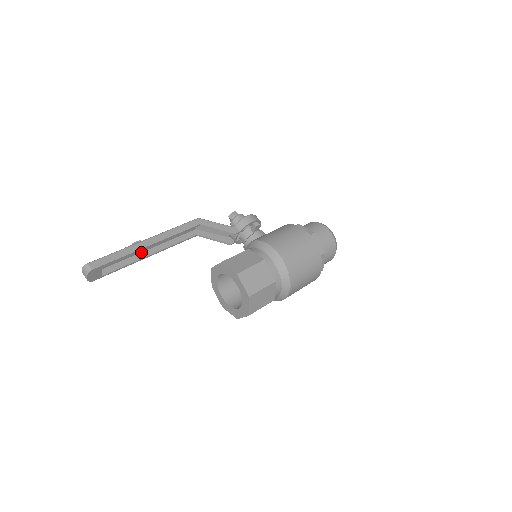
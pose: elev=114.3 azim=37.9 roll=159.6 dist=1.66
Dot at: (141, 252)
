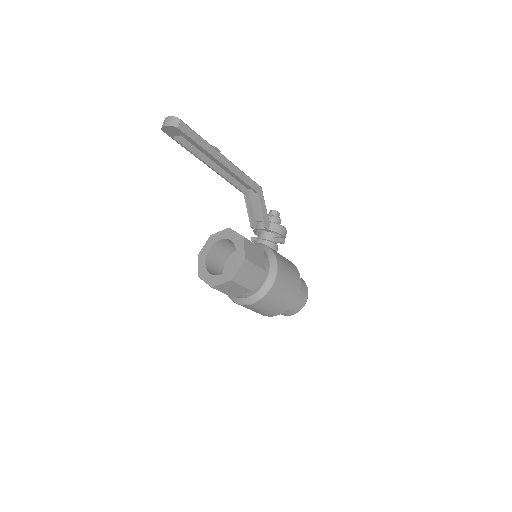
Dot at: (208, 156)
